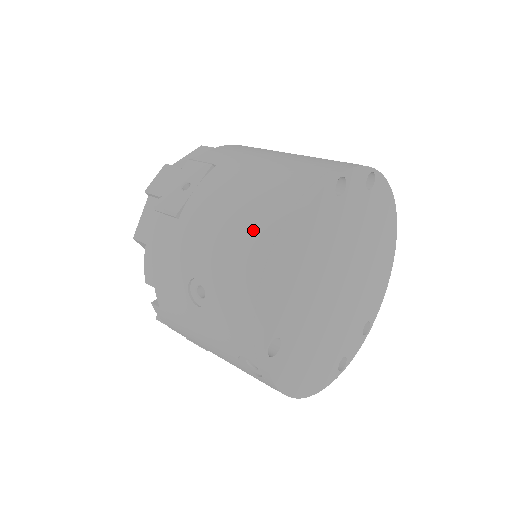
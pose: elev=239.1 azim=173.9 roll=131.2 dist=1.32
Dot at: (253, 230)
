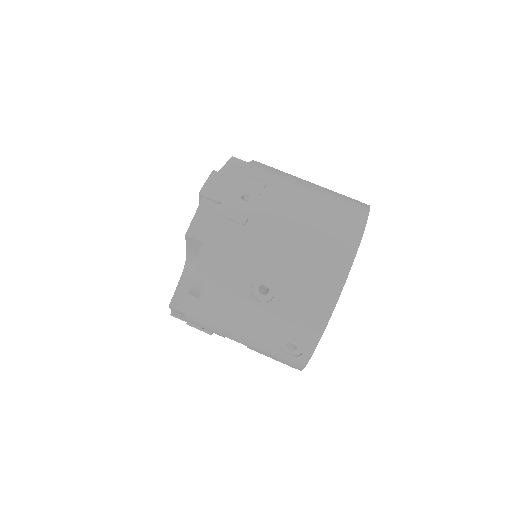
Dot at: (323, 248)
